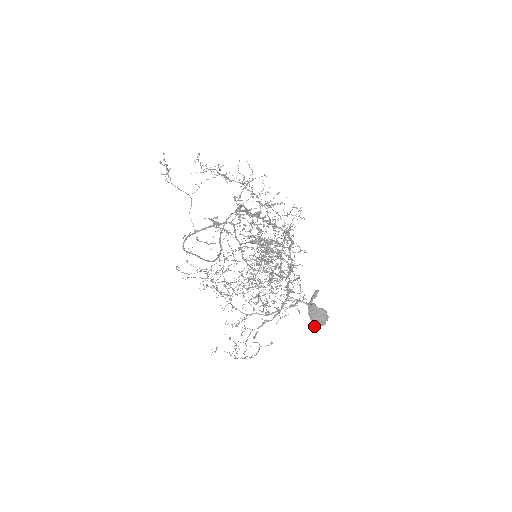
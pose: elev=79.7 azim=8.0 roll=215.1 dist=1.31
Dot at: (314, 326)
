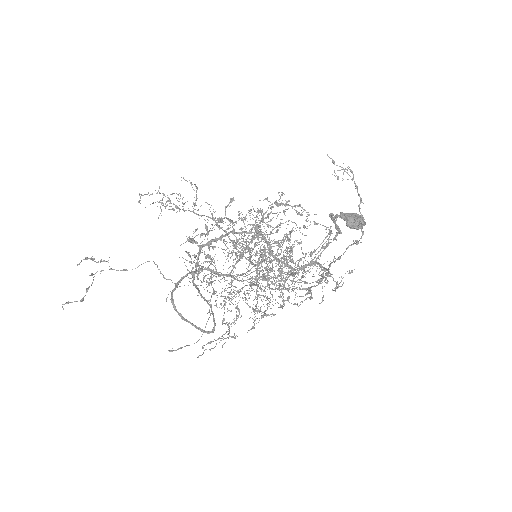
Dot at: (362, 220)
